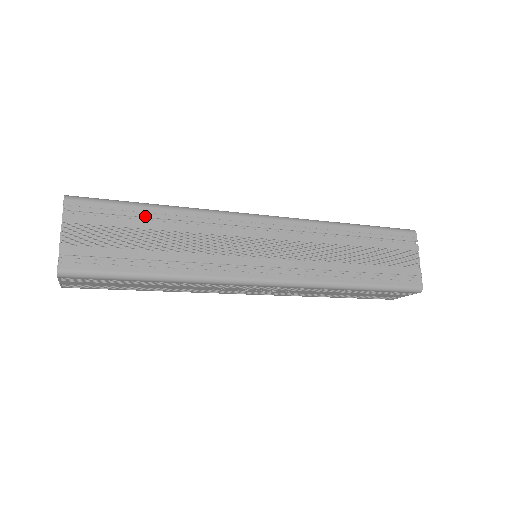
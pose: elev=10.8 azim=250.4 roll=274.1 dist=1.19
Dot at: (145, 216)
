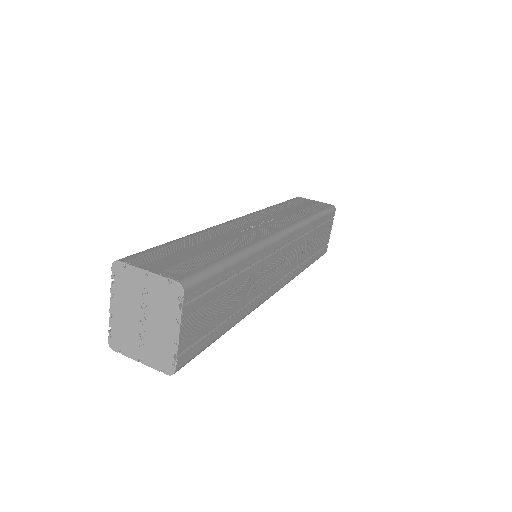
Dot at: (232, 275)
